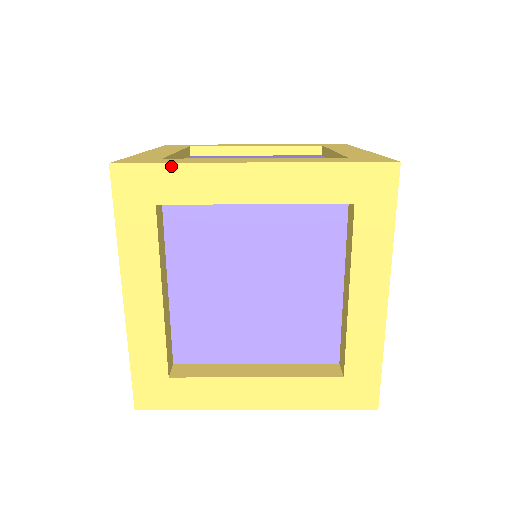
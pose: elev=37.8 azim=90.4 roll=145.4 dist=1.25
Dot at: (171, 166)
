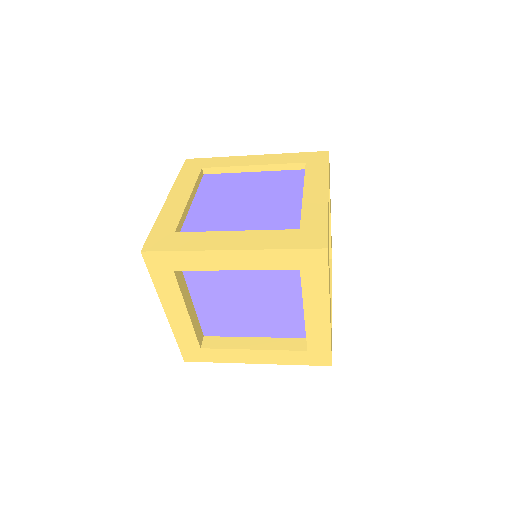
Dot at: (178, 252)
